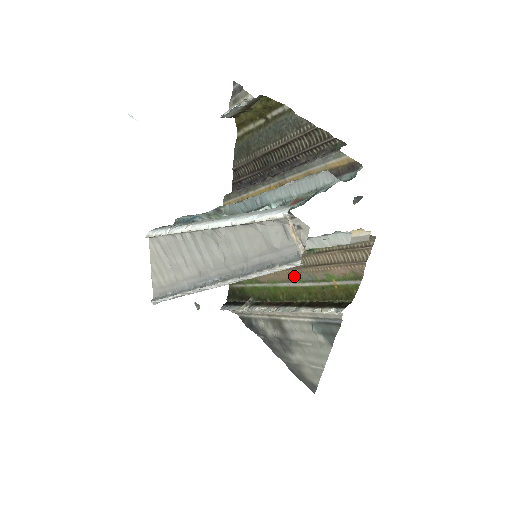
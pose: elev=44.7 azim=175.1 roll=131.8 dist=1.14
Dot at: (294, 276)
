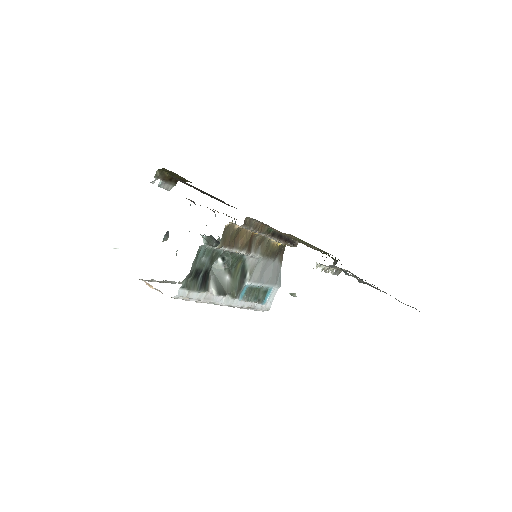
Dot at: (304, 243)
